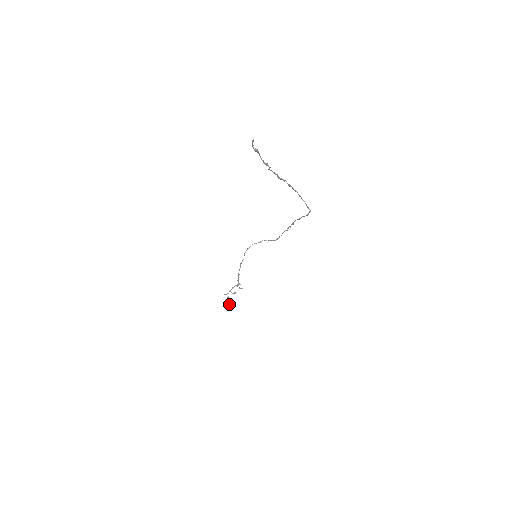
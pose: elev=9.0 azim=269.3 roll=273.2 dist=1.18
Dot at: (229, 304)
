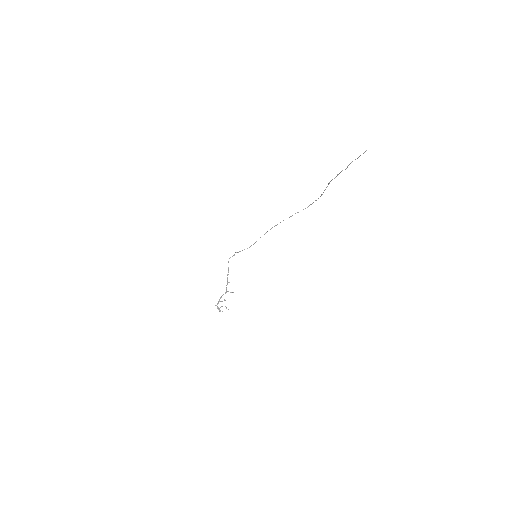
Dot at: occluded
